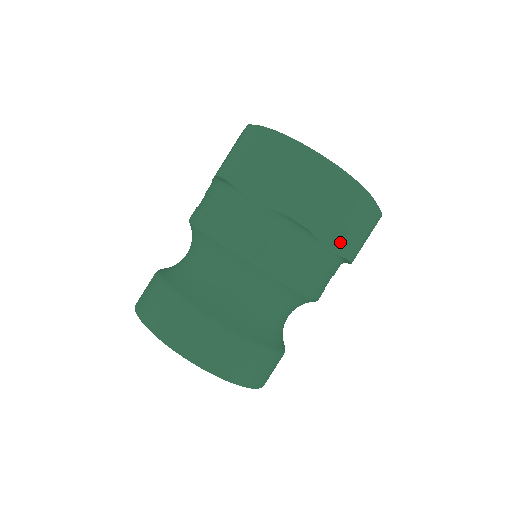
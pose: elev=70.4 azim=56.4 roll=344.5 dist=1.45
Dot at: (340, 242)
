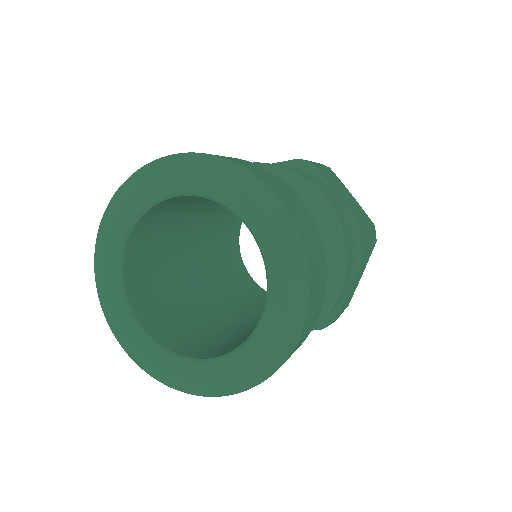
Dot at: (348, 205)
